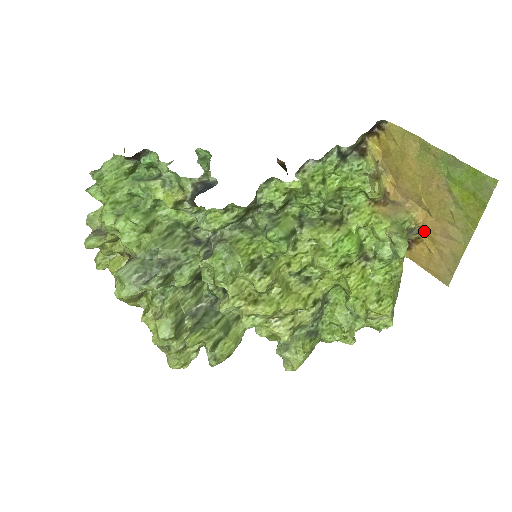
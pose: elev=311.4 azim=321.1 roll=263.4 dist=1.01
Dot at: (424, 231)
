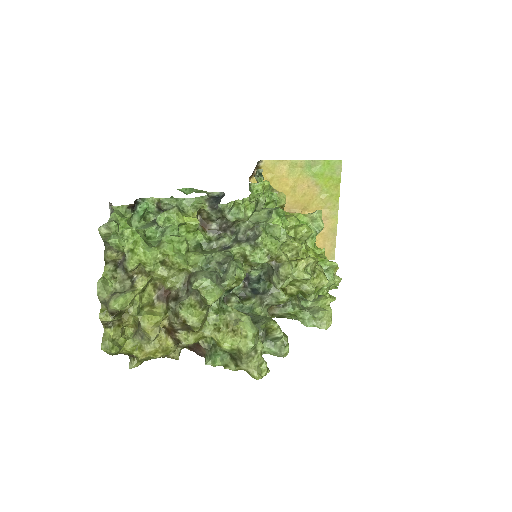
Dot at: occluded
